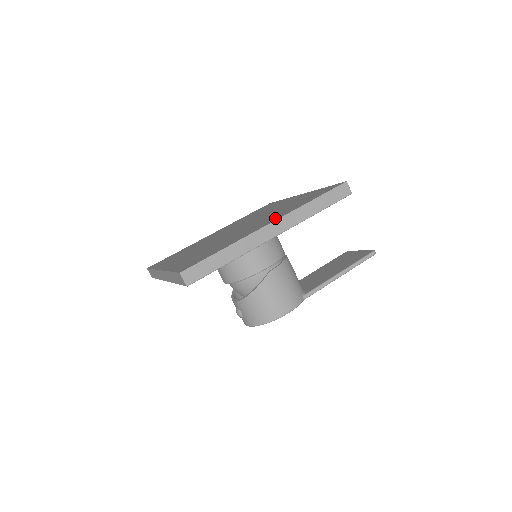
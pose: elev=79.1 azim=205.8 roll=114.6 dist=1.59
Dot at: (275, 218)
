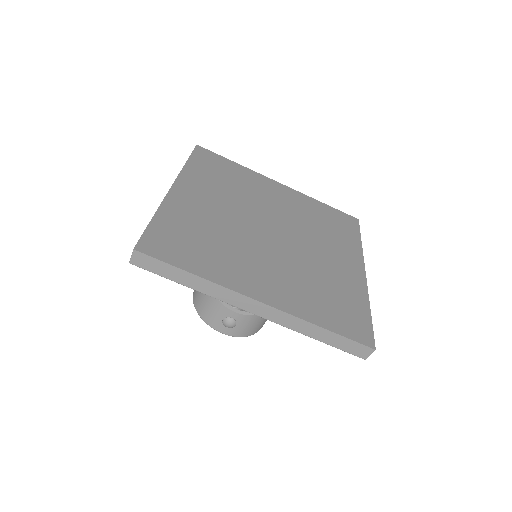
Dot at: (354, 259)
